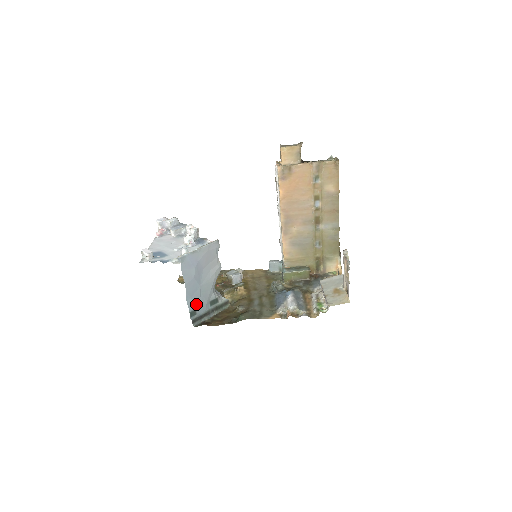
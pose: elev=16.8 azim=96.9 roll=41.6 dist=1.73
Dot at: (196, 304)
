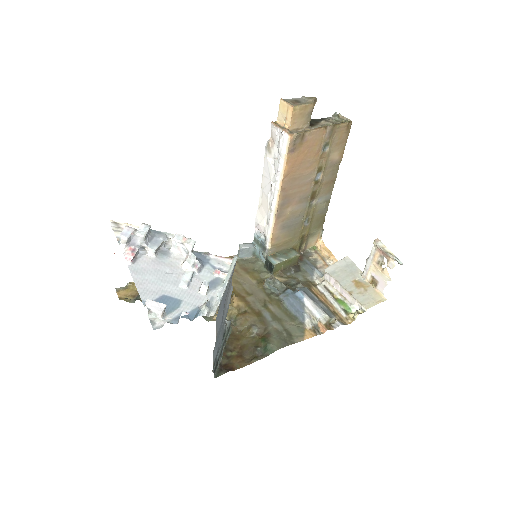
Dot at: (217, 350)
